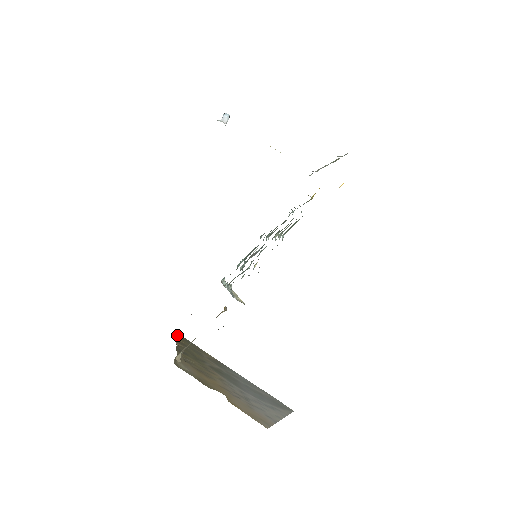
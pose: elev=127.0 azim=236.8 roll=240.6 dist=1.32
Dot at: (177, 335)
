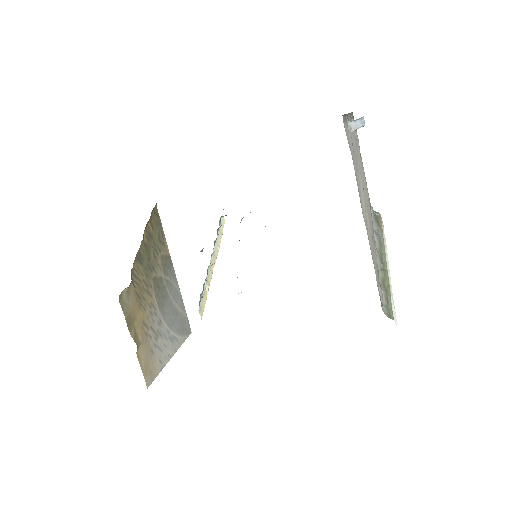
Dot at: (153, 213)
